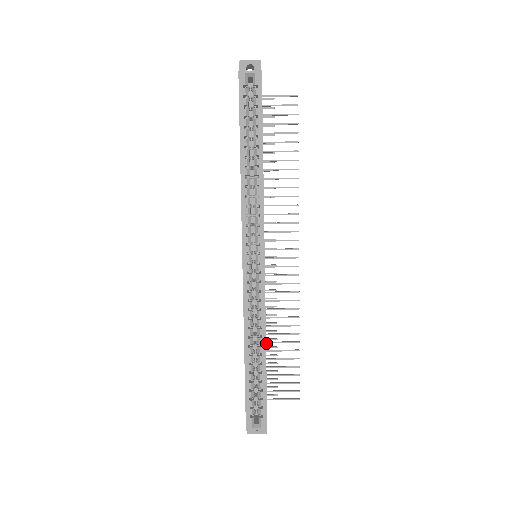
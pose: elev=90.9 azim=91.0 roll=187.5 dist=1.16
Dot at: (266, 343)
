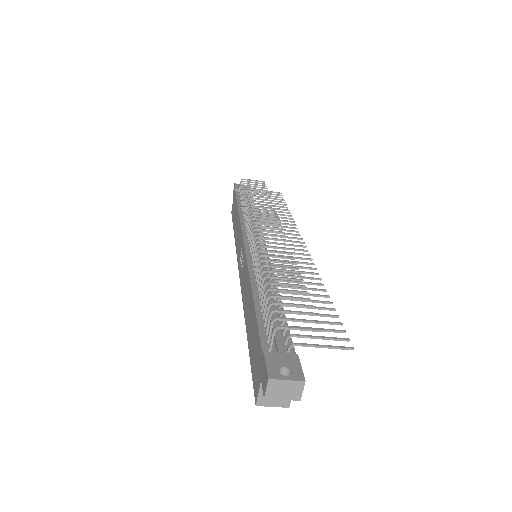
Dot at: occluded
